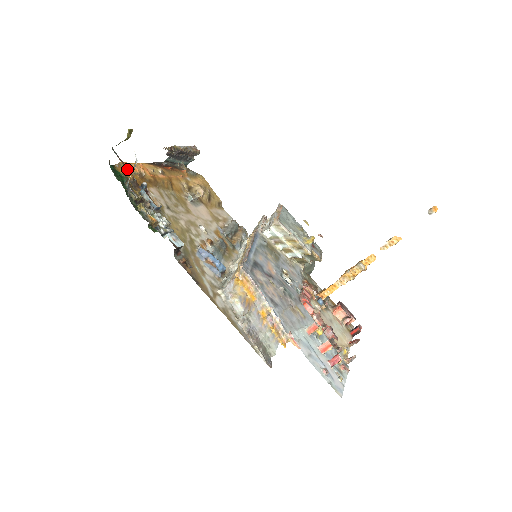
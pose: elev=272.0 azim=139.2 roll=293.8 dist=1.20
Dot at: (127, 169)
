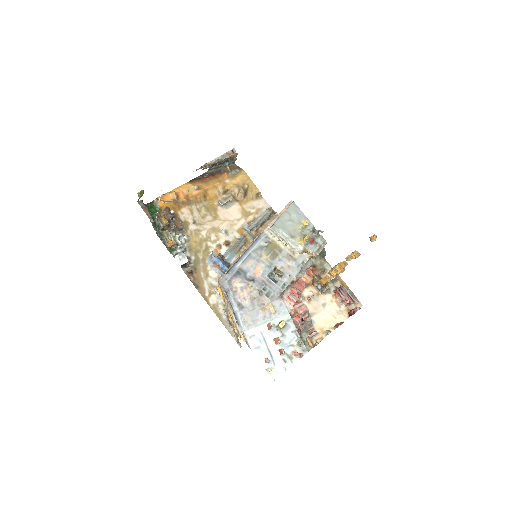
Dot at: (147, 215)
